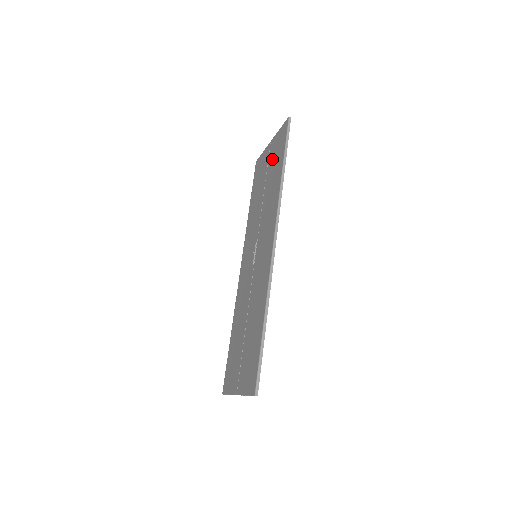
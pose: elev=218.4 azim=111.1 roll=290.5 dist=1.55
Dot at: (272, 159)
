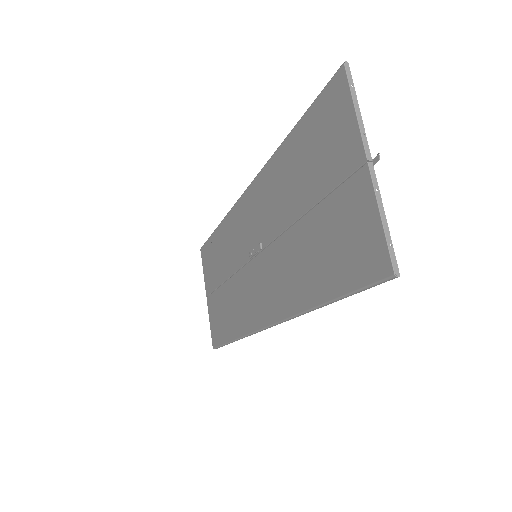
Dot at: (335, 221)
